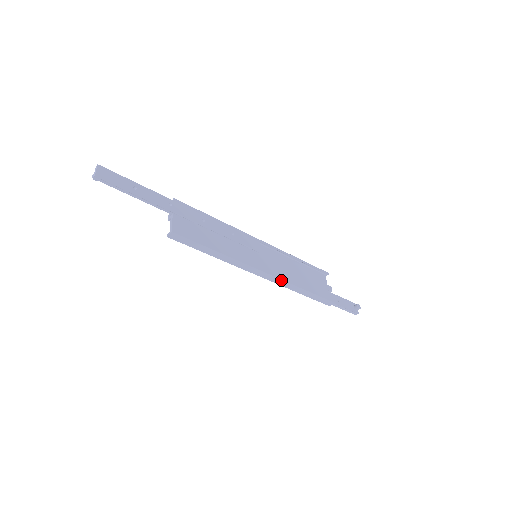
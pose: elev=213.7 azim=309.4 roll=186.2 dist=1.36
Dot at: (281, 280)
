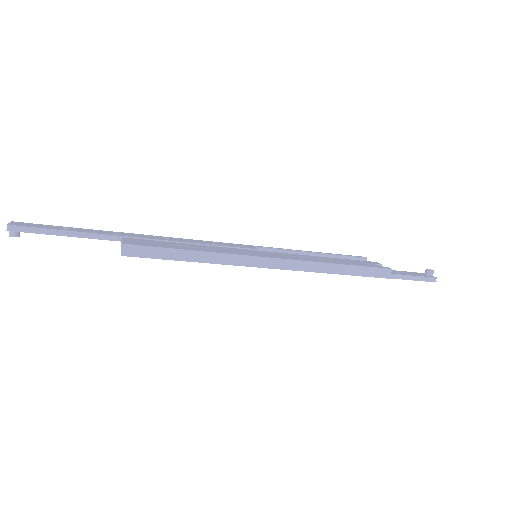
Dot at: (301, 262)
